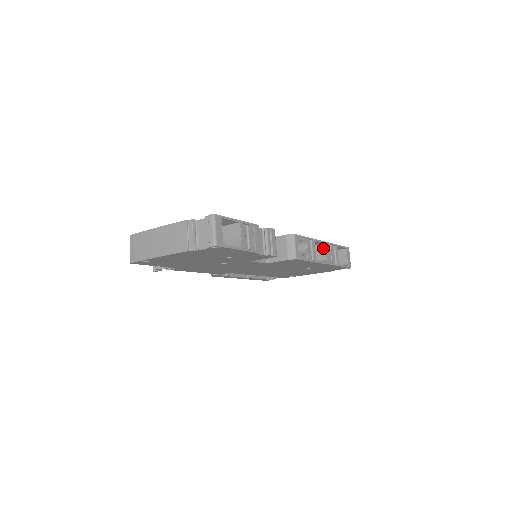
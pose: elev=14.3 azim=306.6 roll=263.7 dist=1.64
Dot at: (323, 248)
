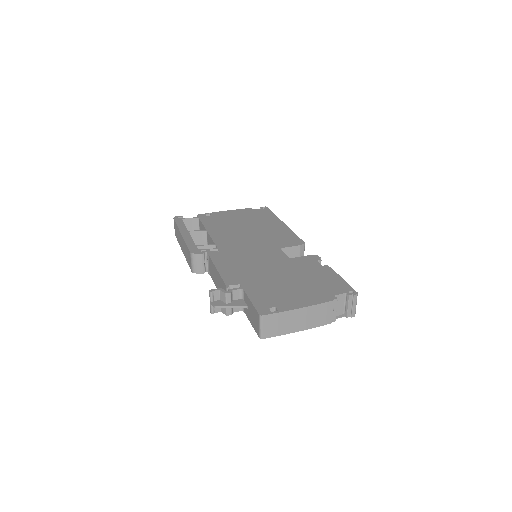
Dot at: occluded
